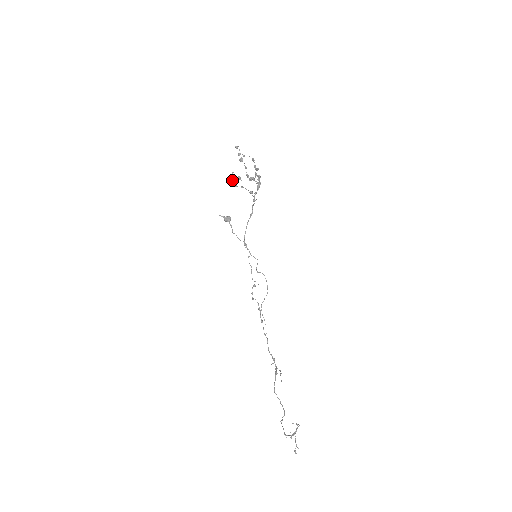
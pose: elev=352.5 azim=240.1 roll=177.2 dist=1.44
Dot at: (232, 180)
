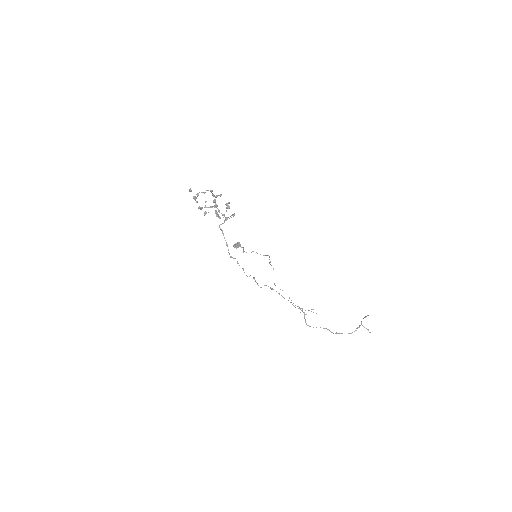
Dot at: (218, 216)
